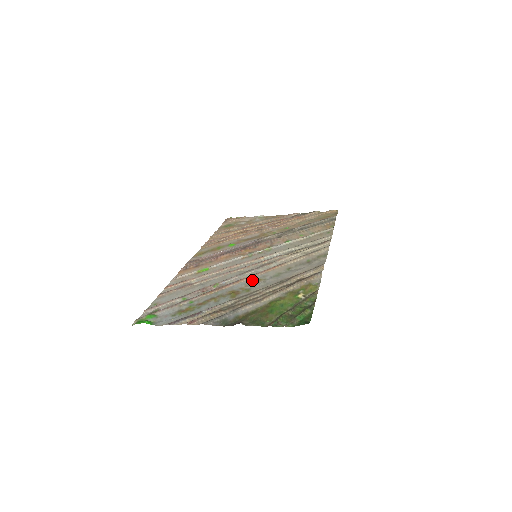
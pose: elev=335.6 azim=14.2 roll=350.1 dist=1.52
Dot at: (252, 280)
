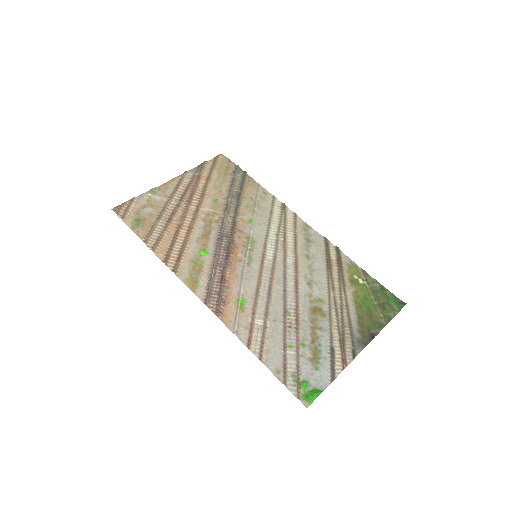
Dot at: (304, 287)
